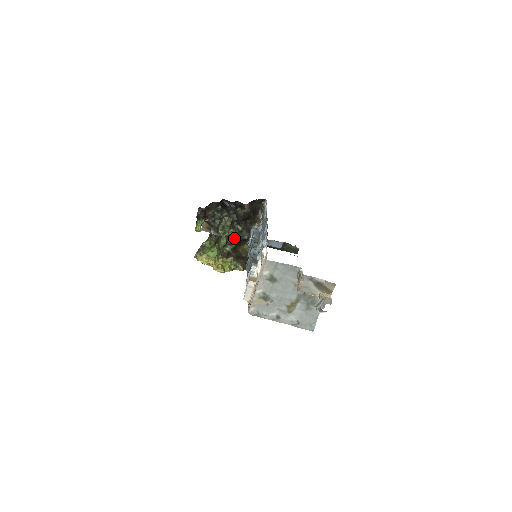
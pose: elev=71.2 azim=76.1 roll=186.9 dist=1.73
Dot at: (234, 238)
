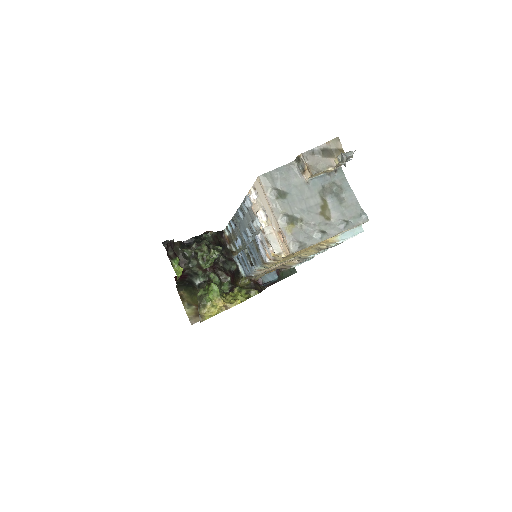
Dot at: (223, 272)
